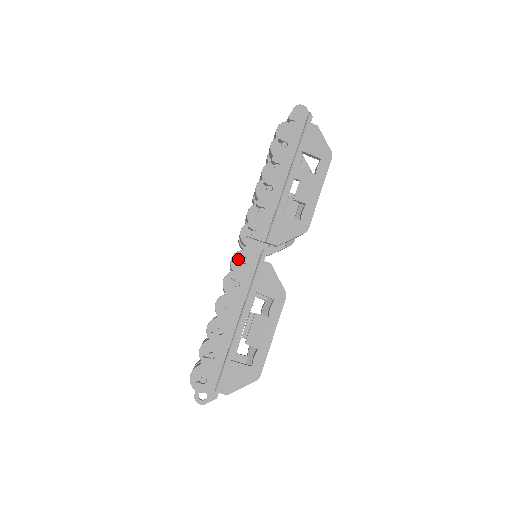
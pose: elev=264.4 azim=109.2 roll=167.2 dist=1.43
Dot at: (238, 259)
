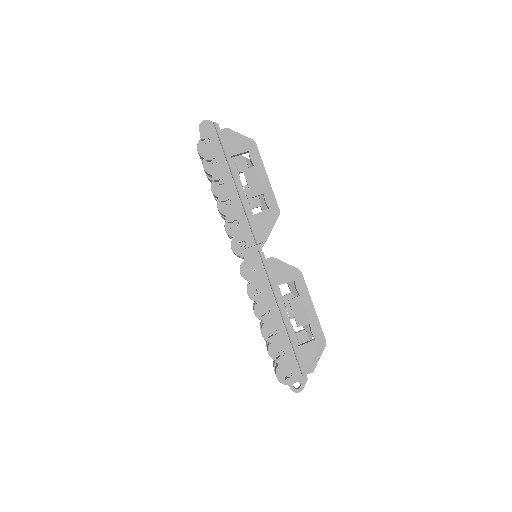
Dot at: (246, 271)
